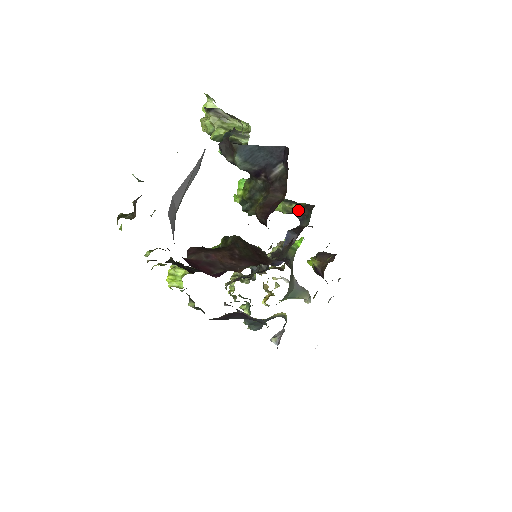
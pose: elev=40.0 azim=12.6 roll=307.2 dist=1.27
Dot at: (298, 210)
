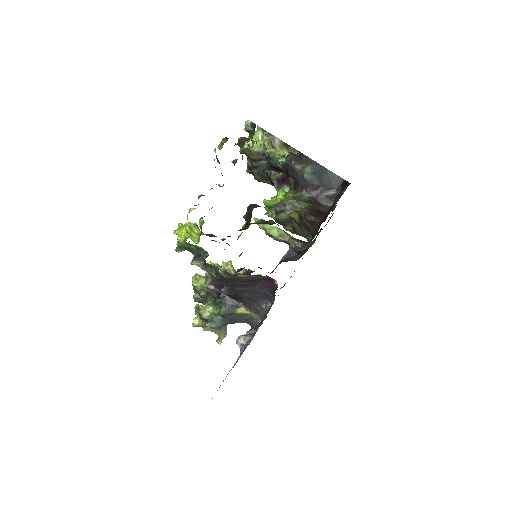
Dot at: (296, 240)
